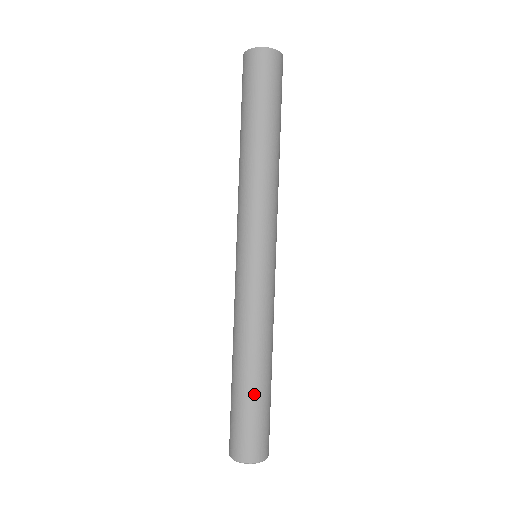
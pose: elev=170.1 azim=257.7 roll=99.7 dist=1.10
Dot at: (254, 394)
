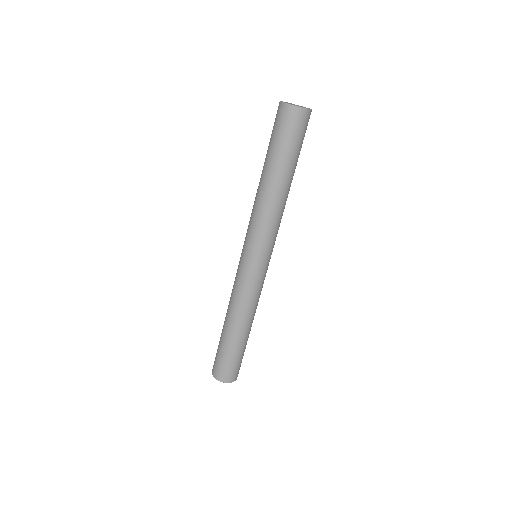
Dot at: (246, 343)
